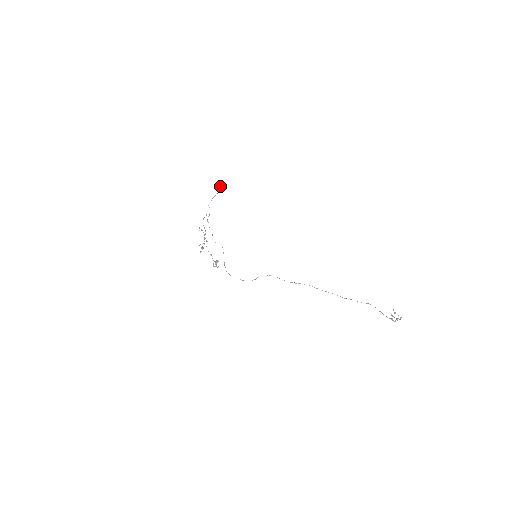
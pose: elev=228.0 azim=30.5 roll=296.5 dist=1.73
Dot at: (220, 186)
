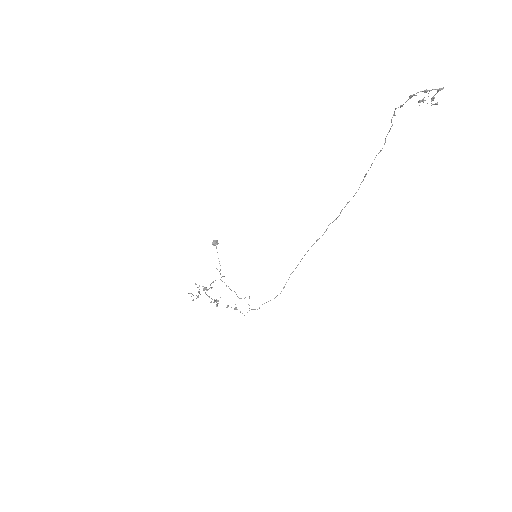
Dot at: (213, 240)
